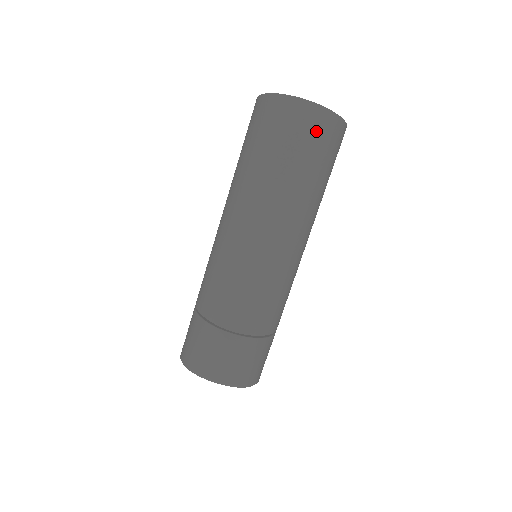
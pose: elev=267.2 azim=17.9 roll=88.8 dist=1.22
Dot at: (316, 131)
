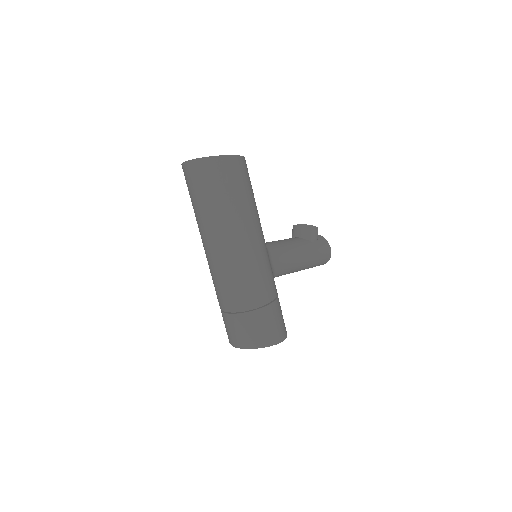
Dot at: (202, 174)
